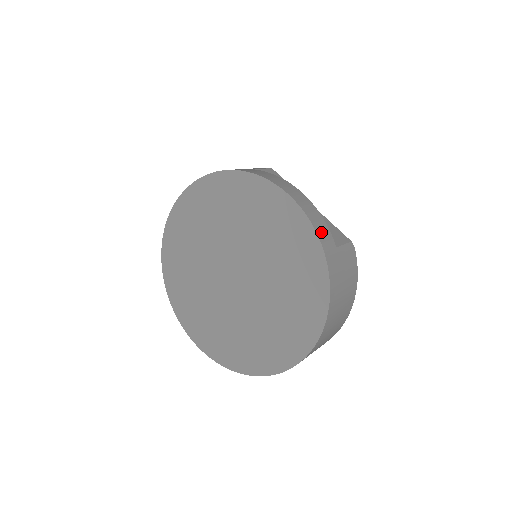
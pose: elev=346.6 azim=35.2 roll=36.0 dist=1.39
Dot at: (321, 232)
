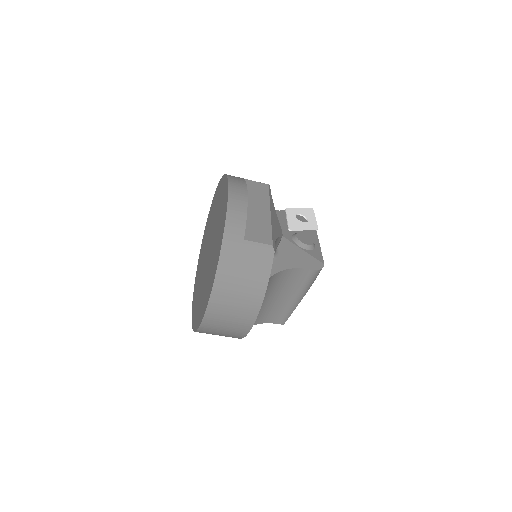
Dot at: (232, 222)
